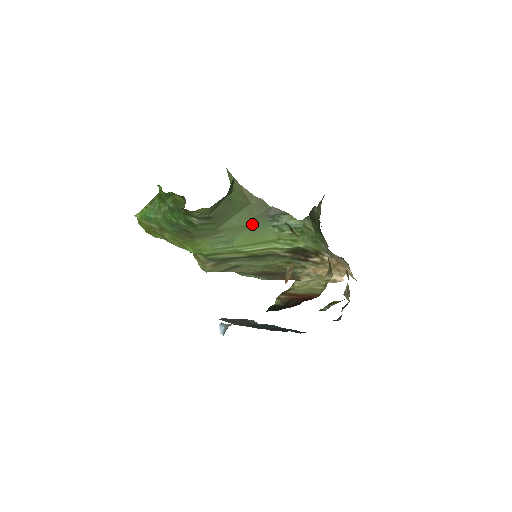
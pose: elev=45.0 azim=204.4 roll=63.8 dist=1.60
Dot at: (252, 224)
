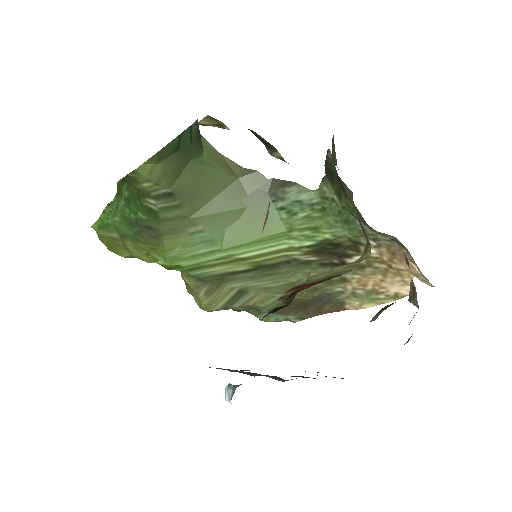
Dot at: (246, 209)
